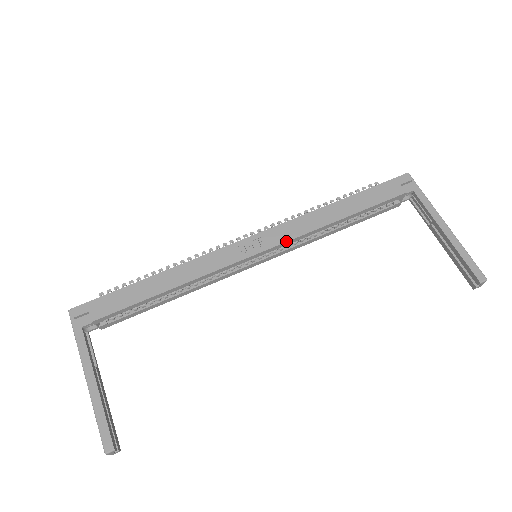
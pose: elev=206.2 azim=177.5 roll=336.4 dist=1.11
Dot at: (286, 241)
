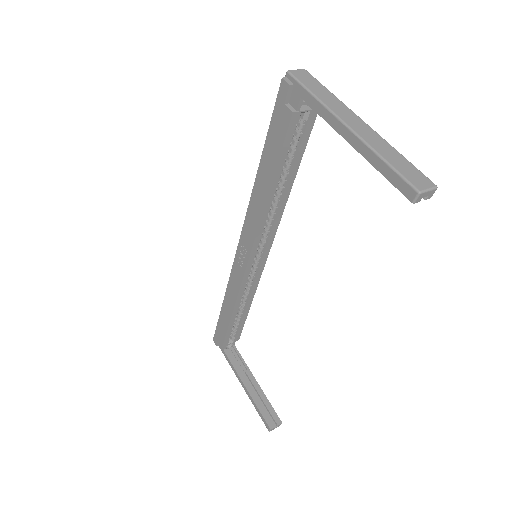
Dot at: (253, 240)
